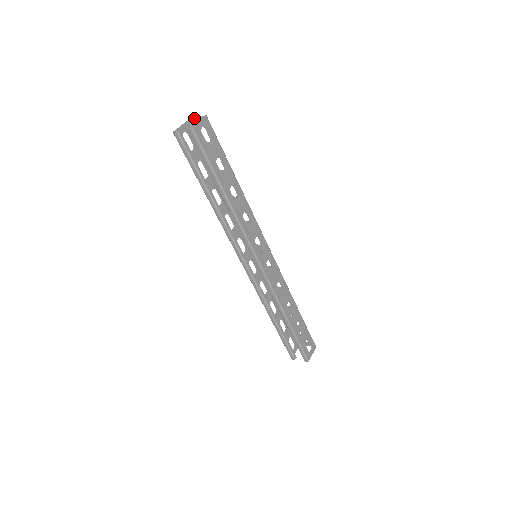
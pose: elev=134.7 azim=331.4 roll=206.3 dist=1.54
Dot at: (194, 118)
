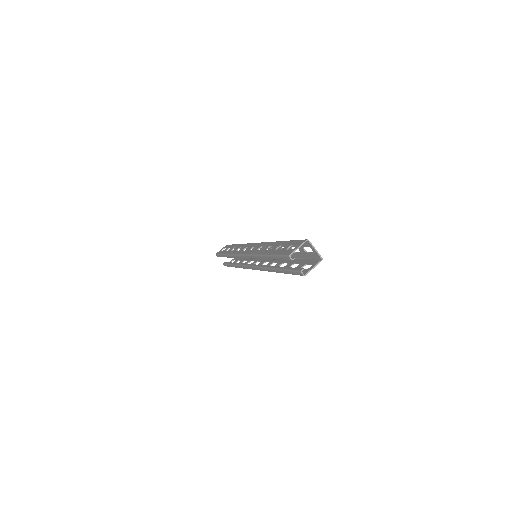
Dot at: occluded
